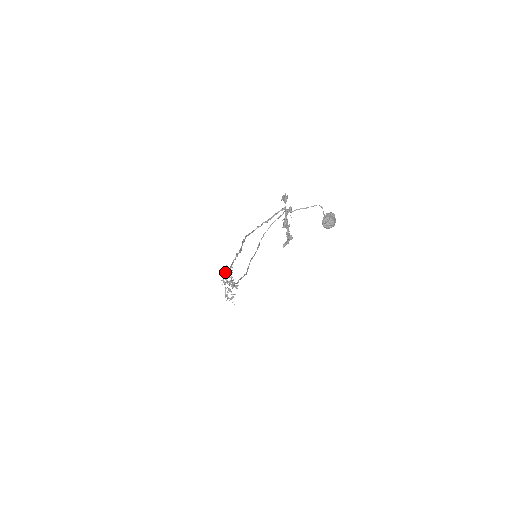
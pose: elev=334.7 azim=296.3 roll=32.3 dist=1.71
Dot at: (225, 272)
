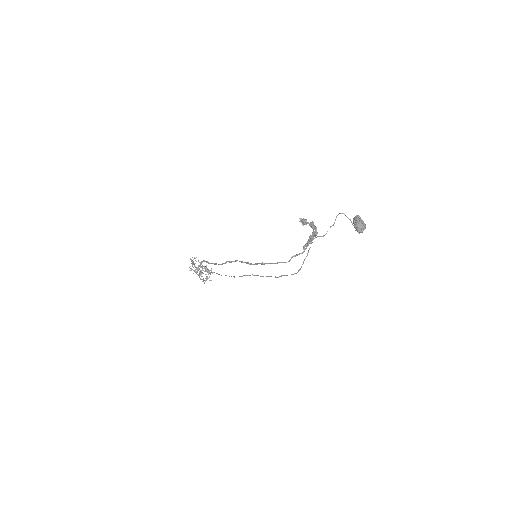
Dot at: (192, 264)
